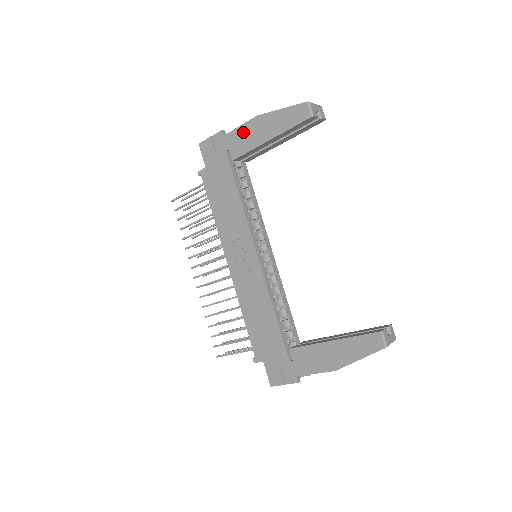
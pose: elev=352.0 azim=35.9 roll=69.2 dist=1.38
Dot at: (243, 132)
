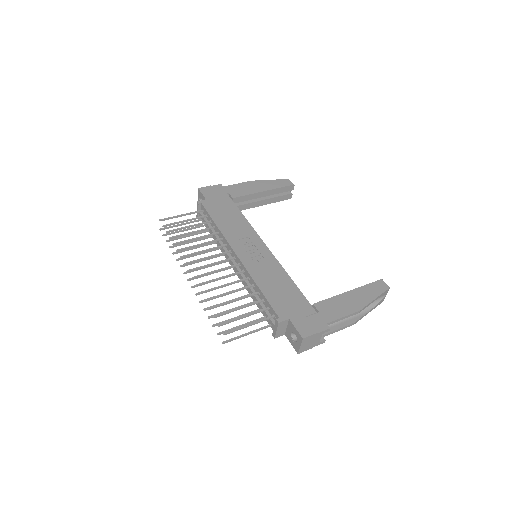
Dot at: (241, 186)
